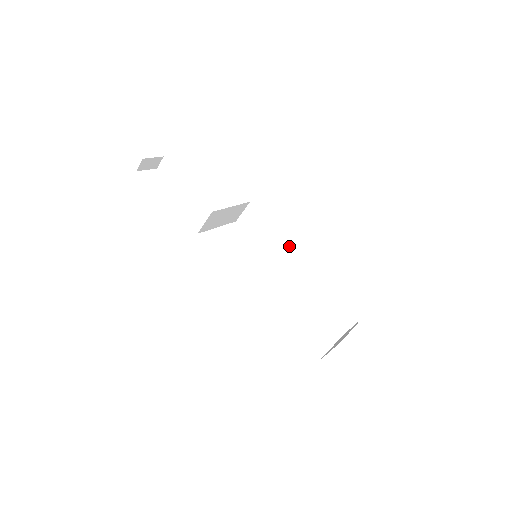
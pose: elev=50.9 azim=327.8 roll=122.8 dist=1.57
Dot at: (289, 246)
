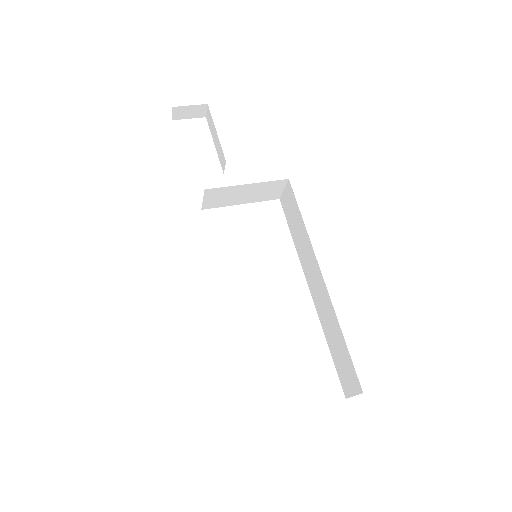
Dot at: (312, 253)
